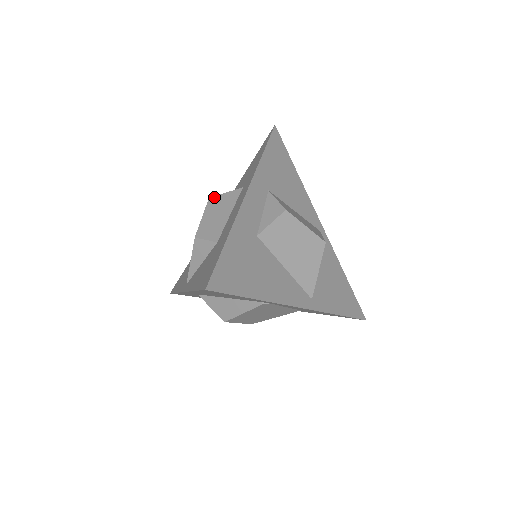
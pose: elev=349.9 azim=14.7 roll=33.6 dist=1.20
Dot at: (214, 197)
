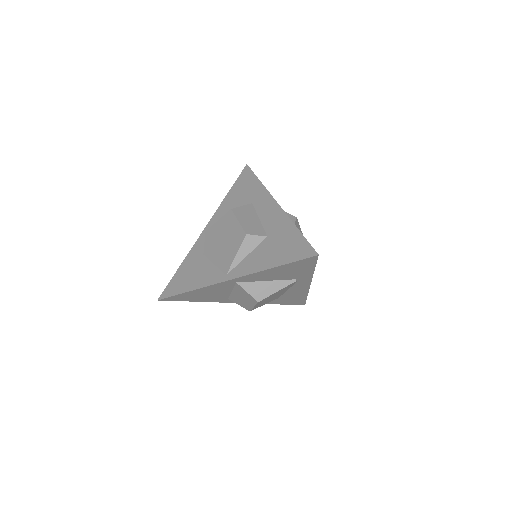
Dot at: (235, 208)
